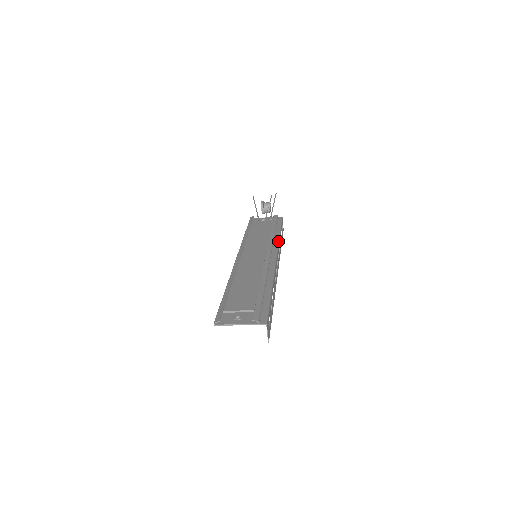
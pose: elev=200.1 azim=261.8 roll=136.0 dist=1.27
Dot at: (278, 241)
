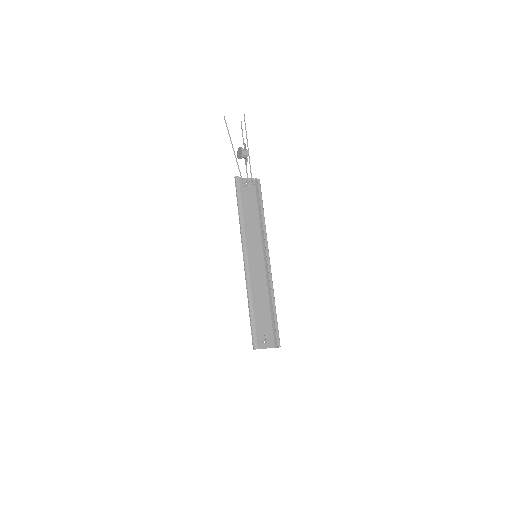
Dot at: occluded
